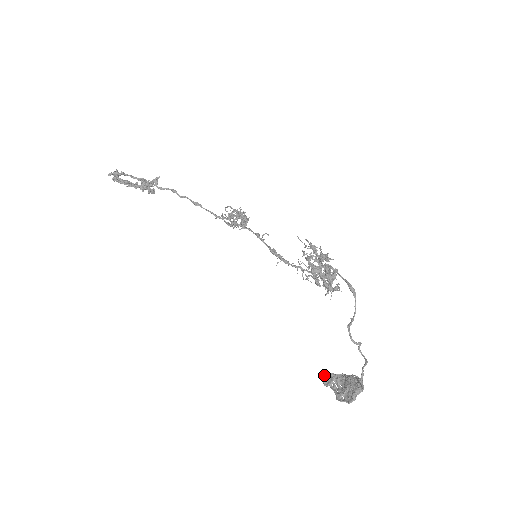
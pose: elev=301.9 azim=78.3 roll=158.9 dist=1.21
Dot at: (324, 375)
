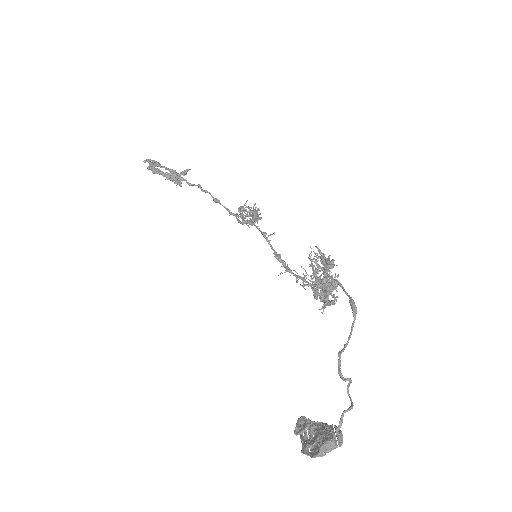
Dot at: (298, 420)
